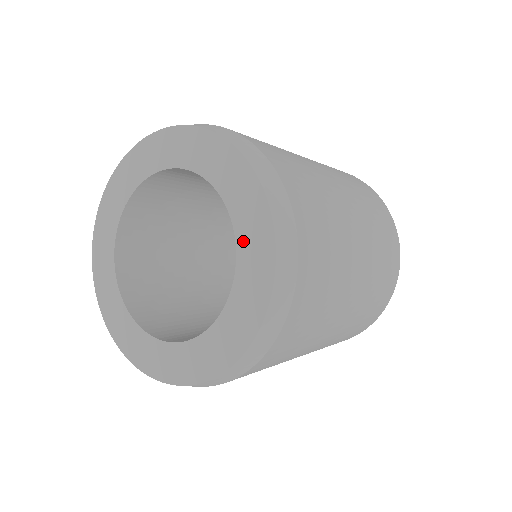
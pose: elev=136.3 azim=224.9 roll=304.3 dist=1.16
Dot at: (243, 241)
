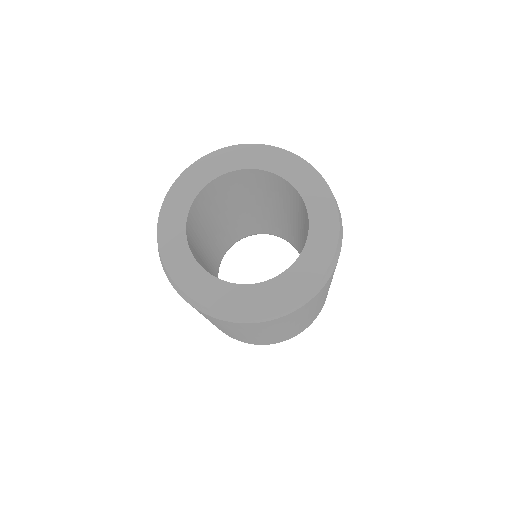
Dot at: (301, 187)
